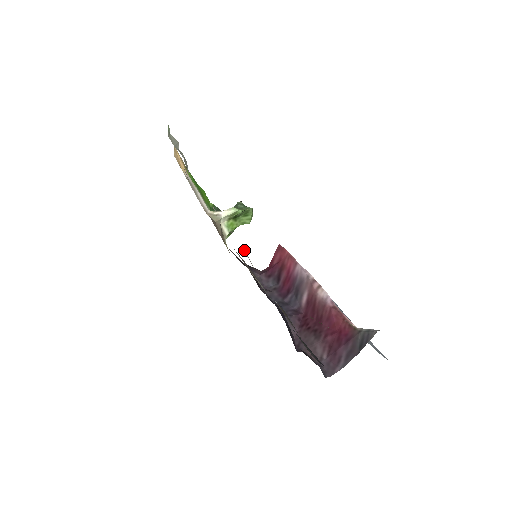
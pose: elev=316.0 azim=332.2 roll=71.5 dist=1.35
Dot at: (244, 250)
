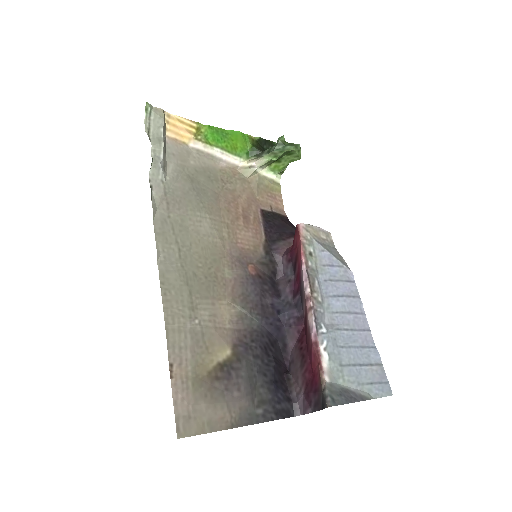
Dot at: (172, 324)
